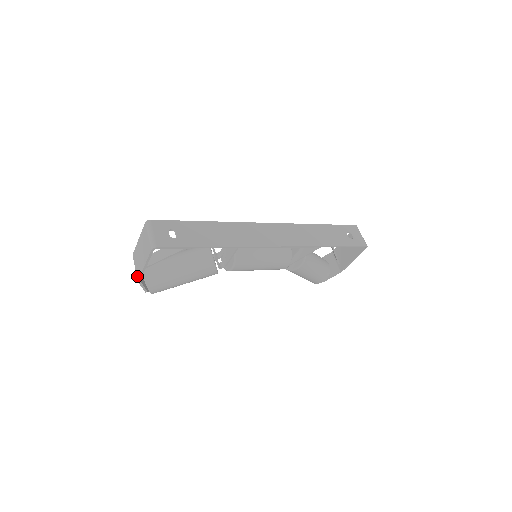
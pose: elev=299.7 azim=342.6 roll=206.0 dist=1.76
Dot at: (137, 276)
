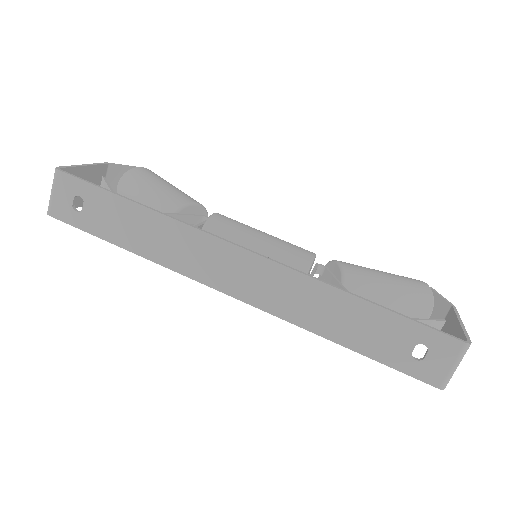
Dot at: occluded
